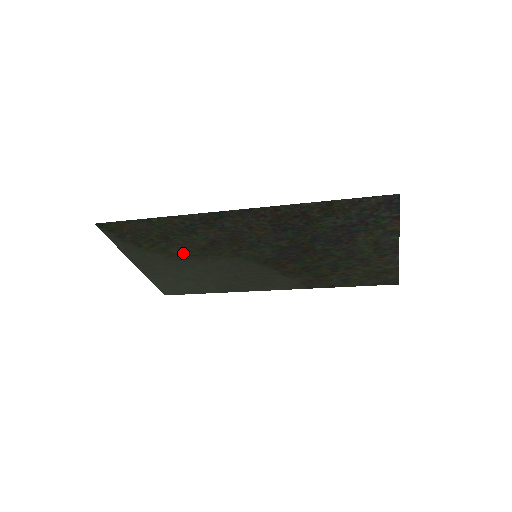
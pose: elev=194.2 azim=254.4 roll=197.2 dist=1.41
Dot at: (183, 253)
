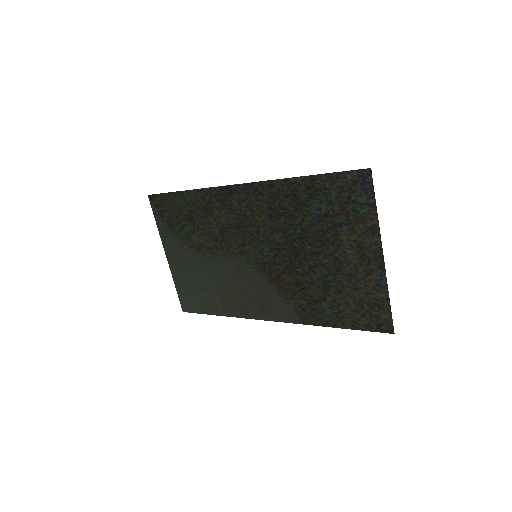
Dot at: (201, 244)
